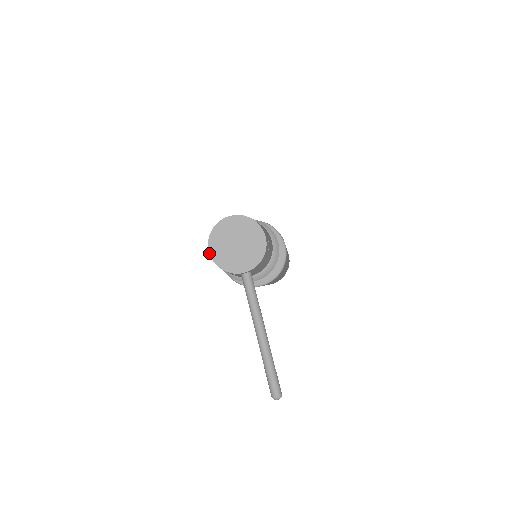
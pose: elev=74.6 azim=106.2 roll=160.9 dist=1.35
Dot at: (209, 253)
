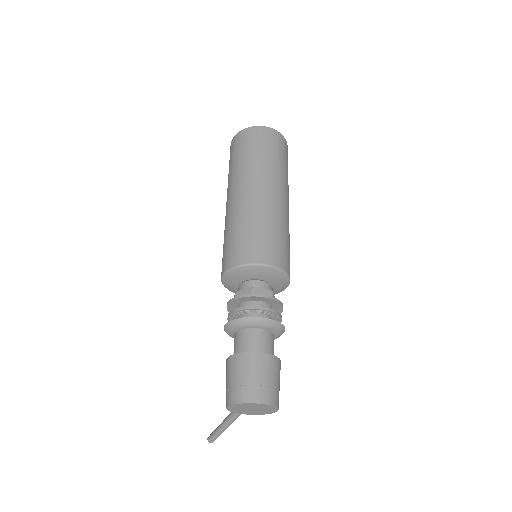
Dot at: (227, 407)
